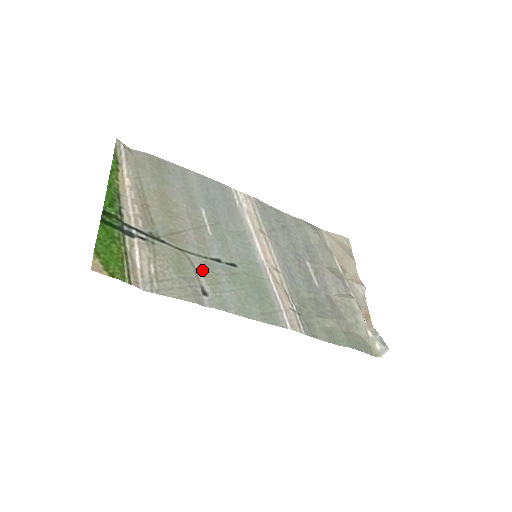
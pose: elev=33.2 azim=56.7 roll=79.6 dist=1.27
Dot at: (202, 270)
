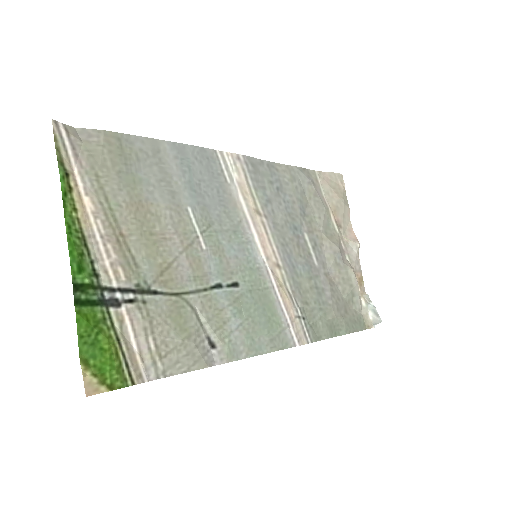
Dot at: (205, 312)
